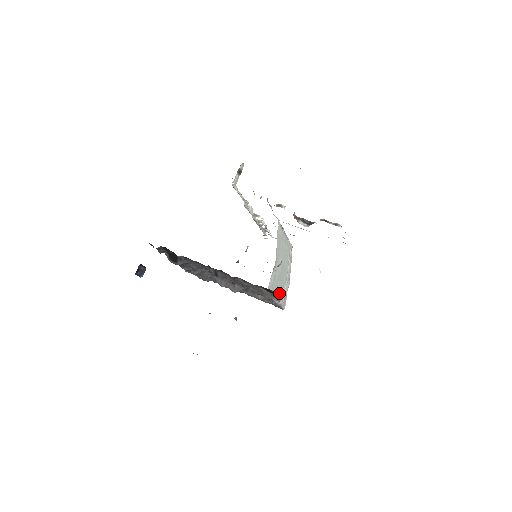
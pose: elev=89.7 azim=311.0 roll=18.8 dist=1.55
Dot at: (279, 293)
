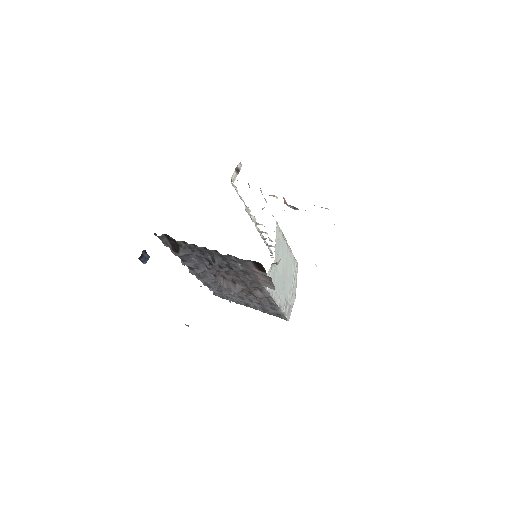
Dot at: (281, 298)
